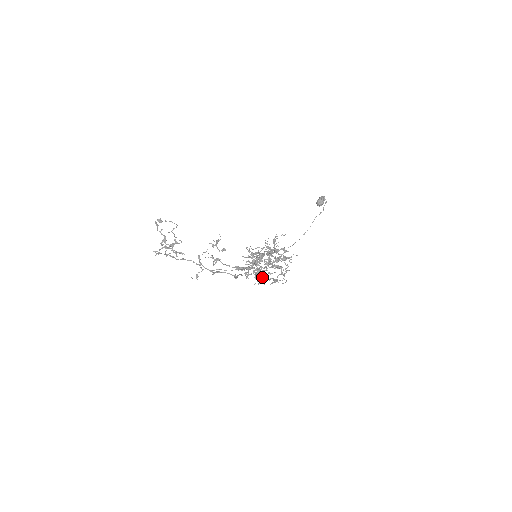
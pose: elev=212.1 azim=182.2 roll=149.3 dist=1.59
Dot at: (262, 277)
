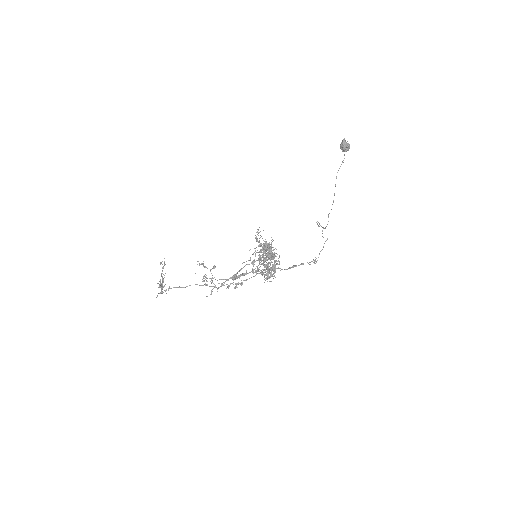
Dot at: (271, 273)
